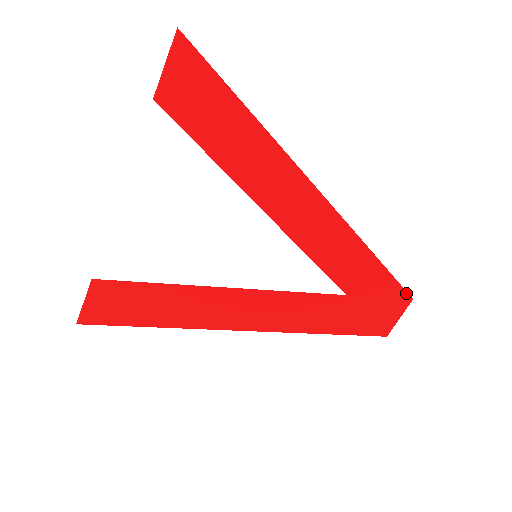
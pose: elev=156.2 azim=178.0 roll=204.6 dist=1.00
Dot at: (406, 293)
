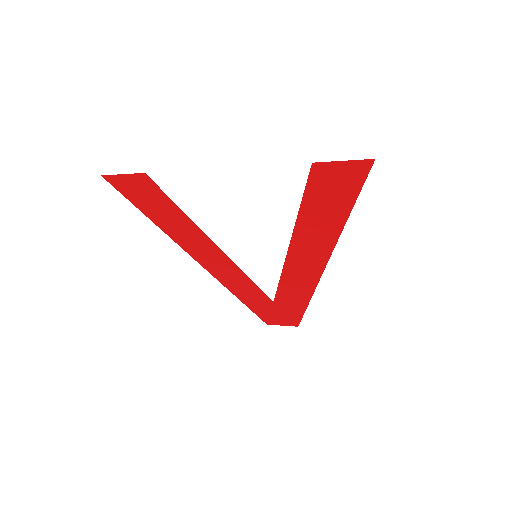
Dot at: (299, 323)
